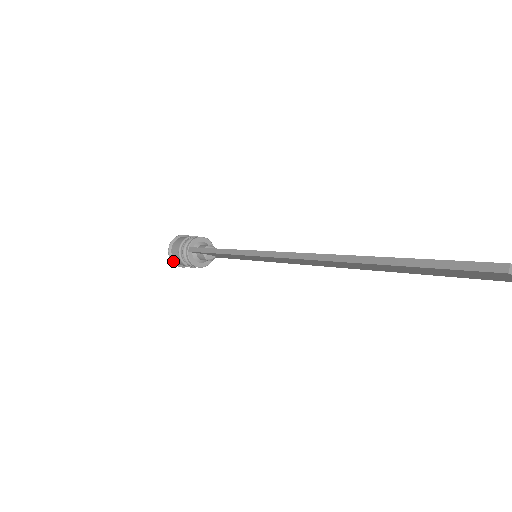
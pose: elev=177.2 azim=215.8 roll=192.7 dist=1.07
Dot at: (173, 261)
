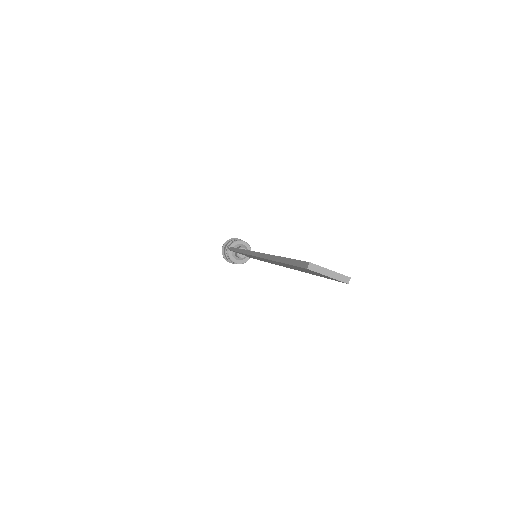
Dot at: (224, 257)
